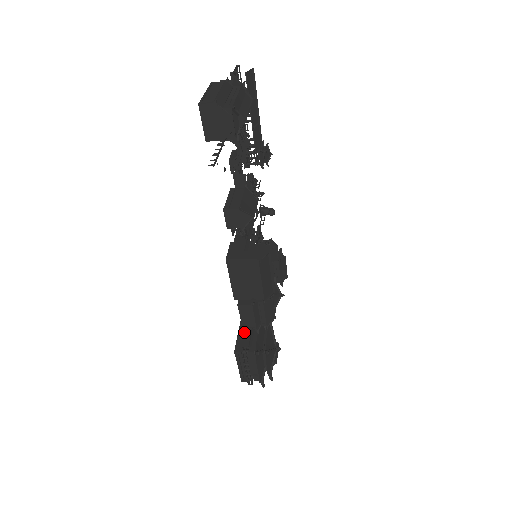
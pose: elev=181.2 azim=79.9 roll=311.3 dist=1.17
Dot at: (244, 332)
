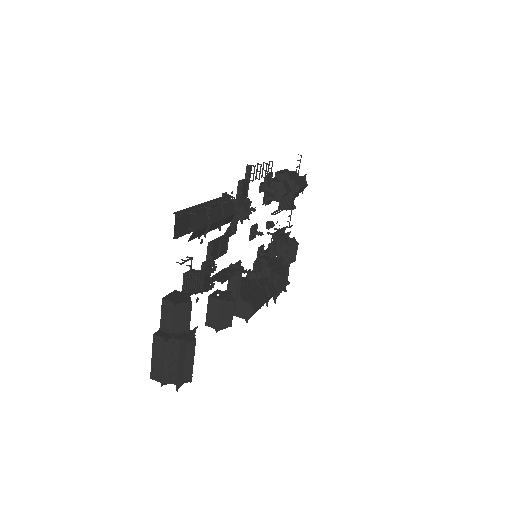
Dot at: occluded
